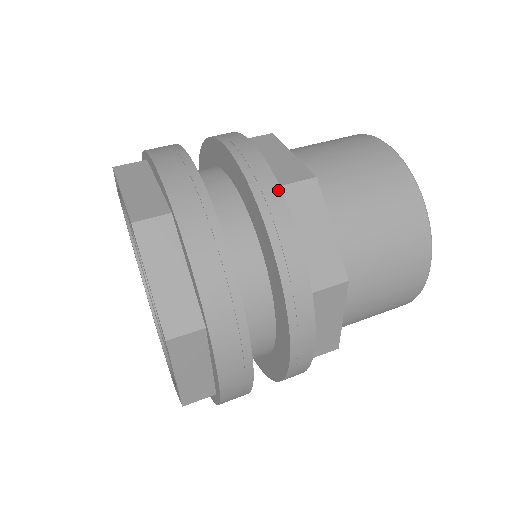
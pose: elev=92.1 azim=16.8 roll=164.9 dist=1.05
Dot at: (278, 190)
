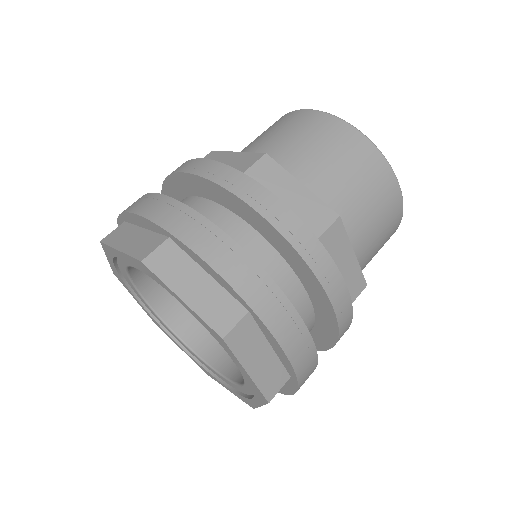
Dot at: (242, 175)
